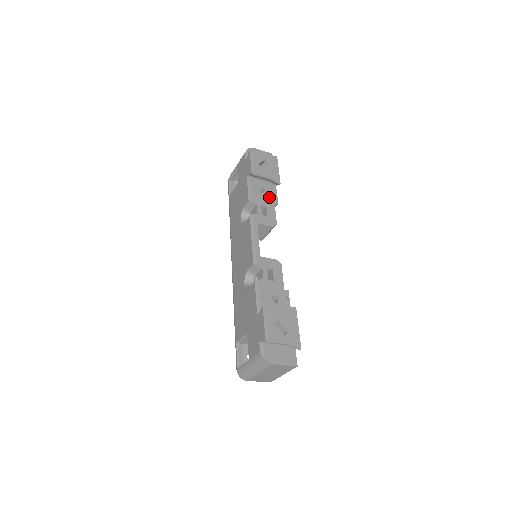
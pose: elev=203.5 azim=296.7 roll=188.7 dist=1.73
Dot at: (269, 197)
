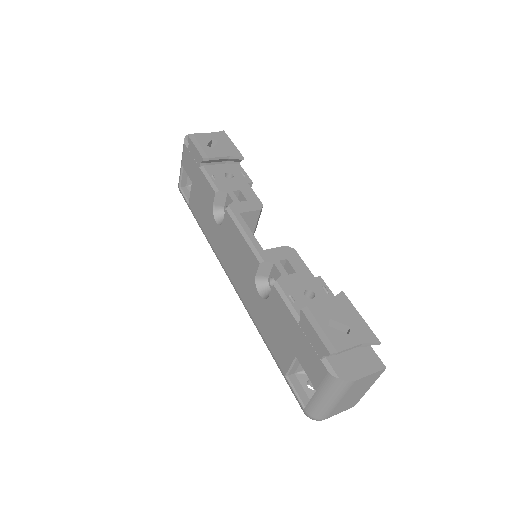
Dot at: (238, 179)
